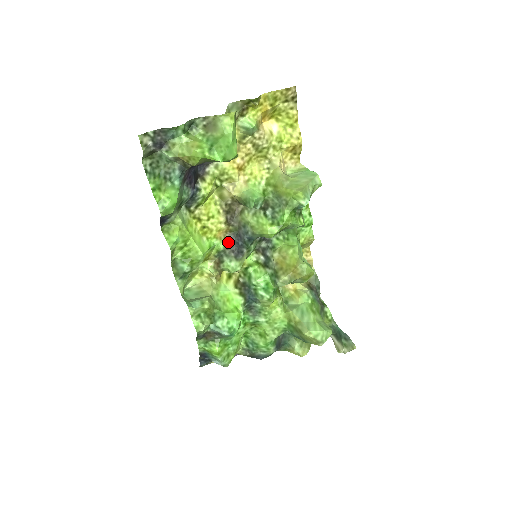
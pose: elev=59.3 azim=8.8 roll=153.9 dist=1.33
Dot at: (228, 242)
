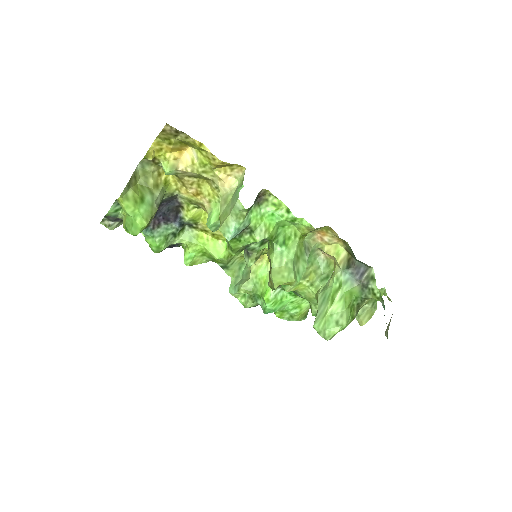
Dot at: occluded
